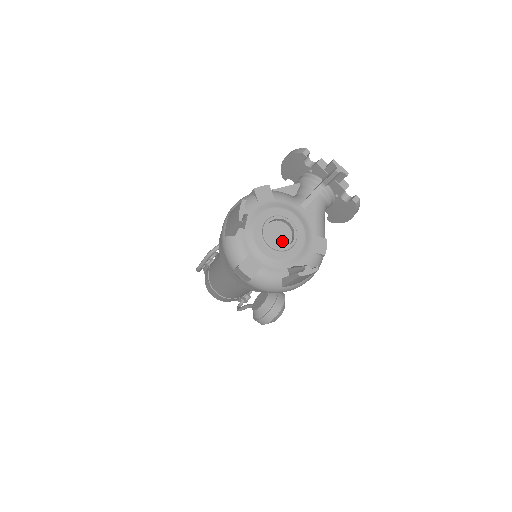
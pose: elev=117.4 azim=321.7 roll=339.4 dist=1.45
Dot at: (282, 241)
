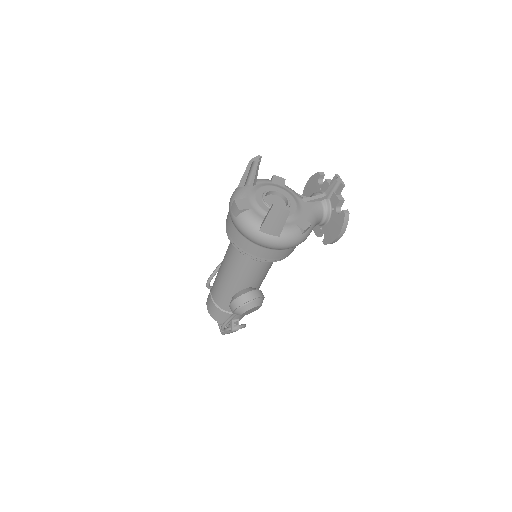
Dot at: occluded
